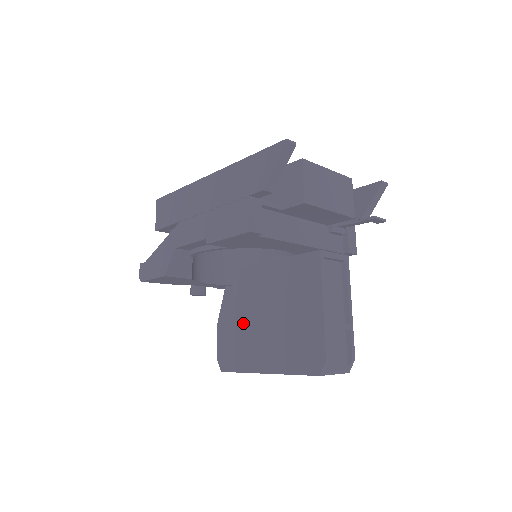
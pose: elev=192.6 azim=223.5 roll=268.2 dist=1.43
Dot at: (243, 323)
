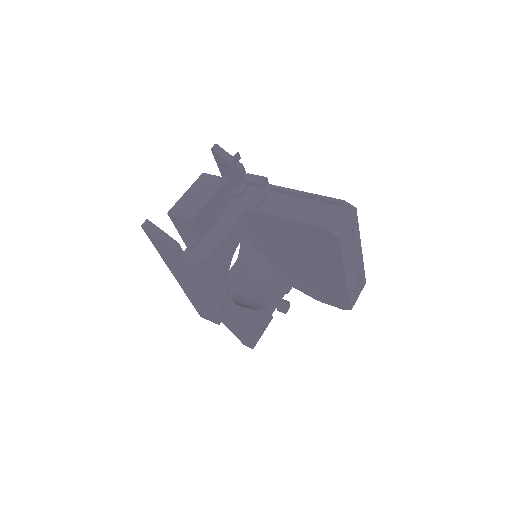
Dot at: (311, 280)
